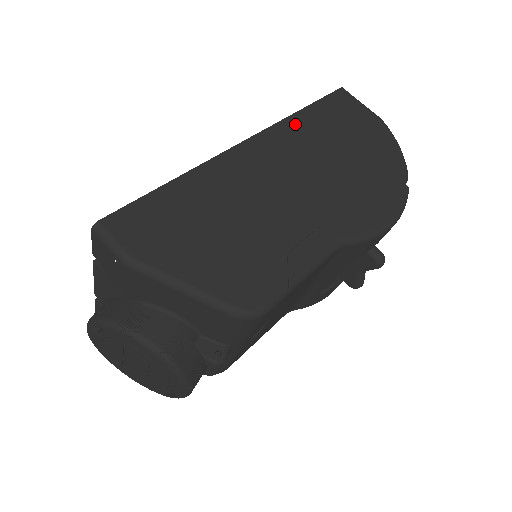
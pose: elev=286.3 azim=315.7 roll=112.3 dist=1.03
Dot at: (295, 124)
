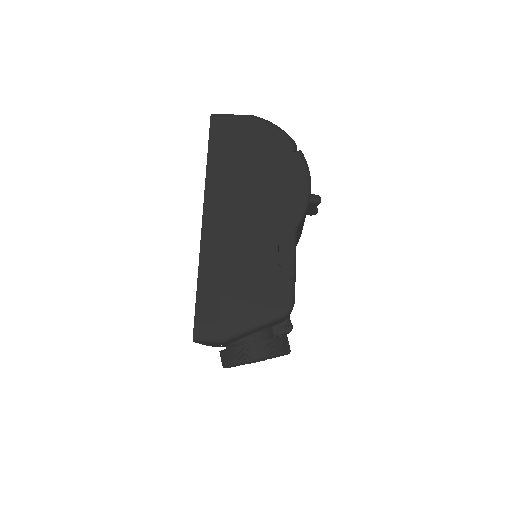
Dot at: (213, 178)
